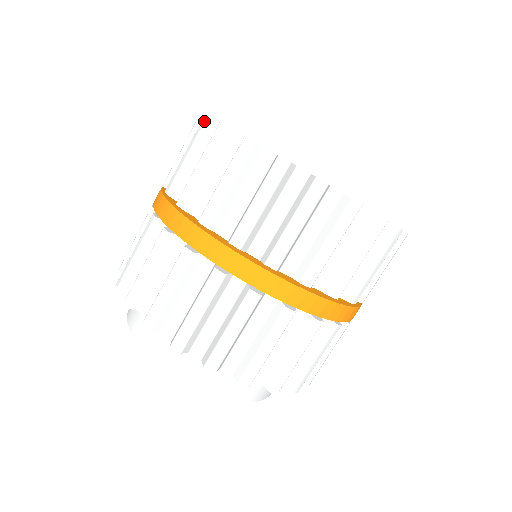
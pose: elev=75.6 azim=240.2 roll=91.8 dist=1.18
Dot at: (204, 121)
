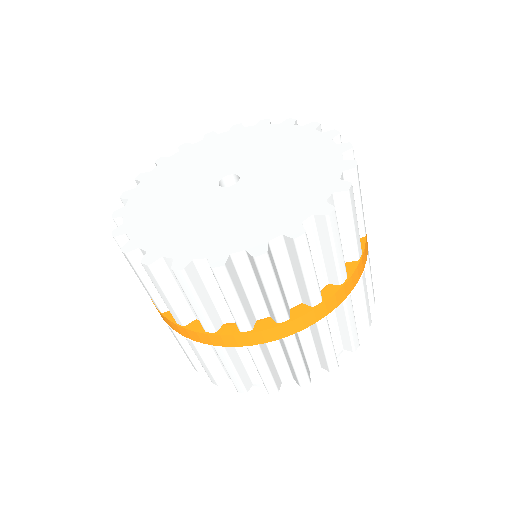
Dot at: occluded
